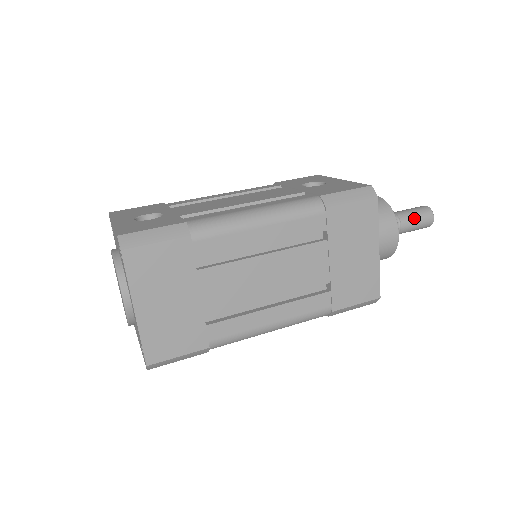
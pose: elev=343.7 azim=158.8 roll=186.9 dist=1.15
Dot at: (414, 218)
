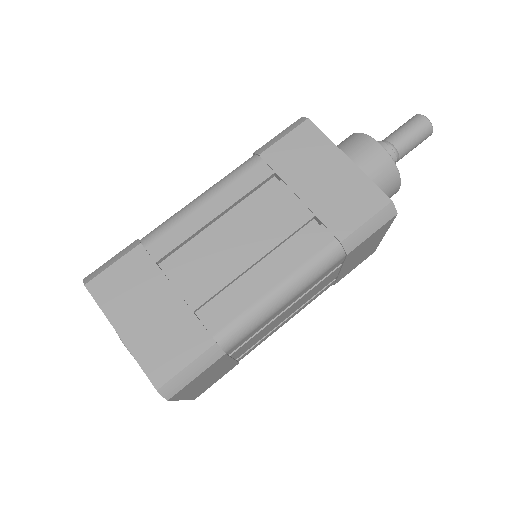
Dot at: (402, 131)
